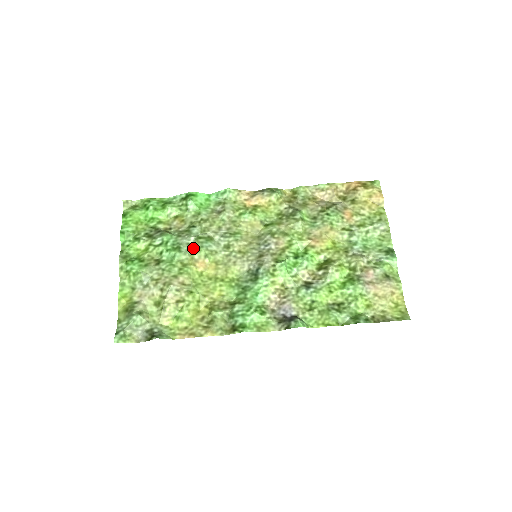
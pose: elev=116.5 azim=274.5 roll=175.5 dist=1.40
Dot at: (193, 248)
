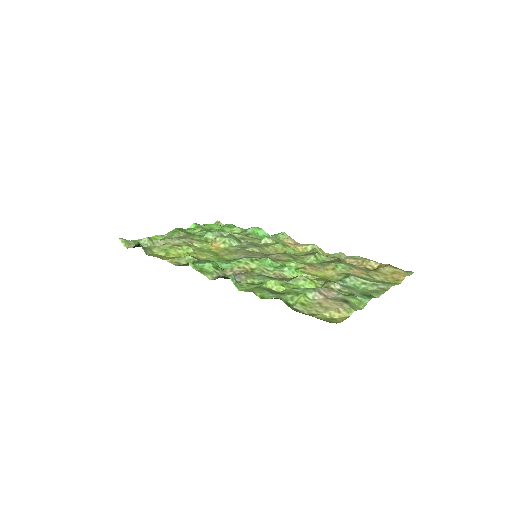
Dot at: (222, 236)
